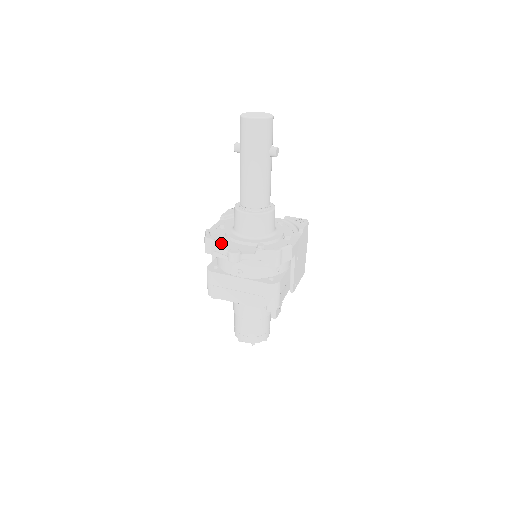
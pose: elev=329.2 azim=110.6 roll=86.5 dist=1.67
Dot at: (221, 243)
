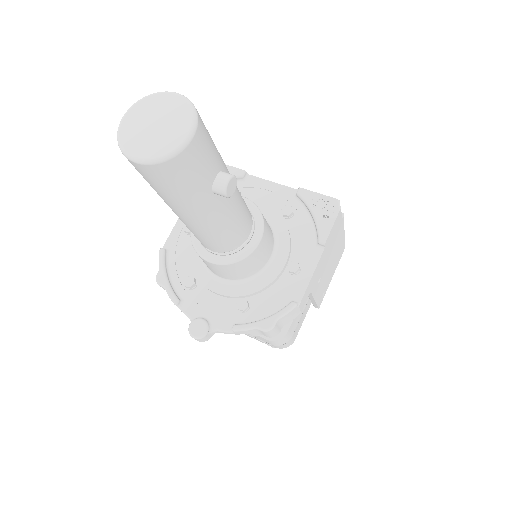
Dot at: (182, 291)
